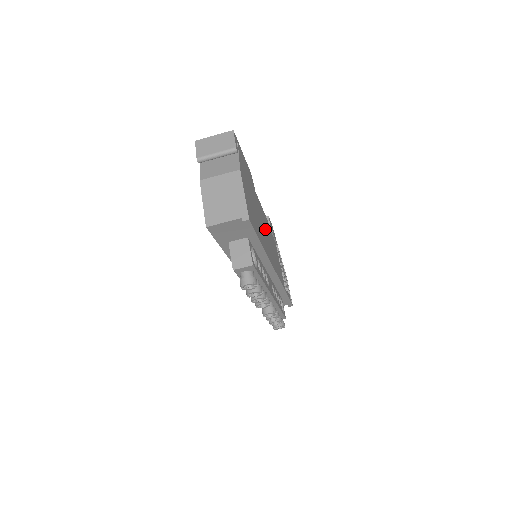
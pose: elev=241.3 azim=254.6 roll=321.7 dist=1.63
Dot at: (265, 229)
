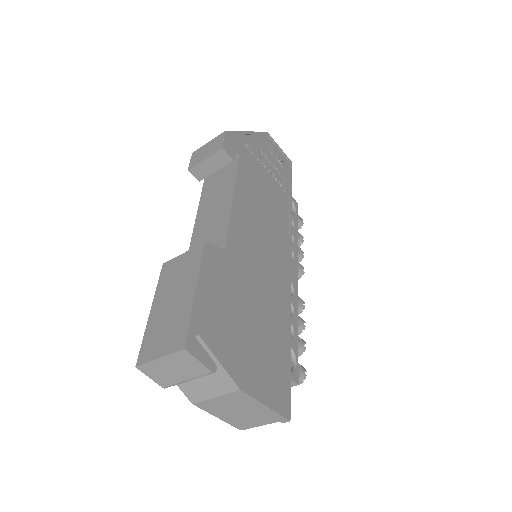
Dot at: (258, 252)
